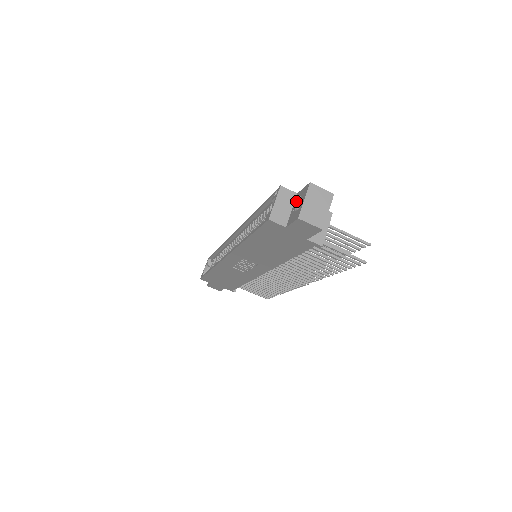
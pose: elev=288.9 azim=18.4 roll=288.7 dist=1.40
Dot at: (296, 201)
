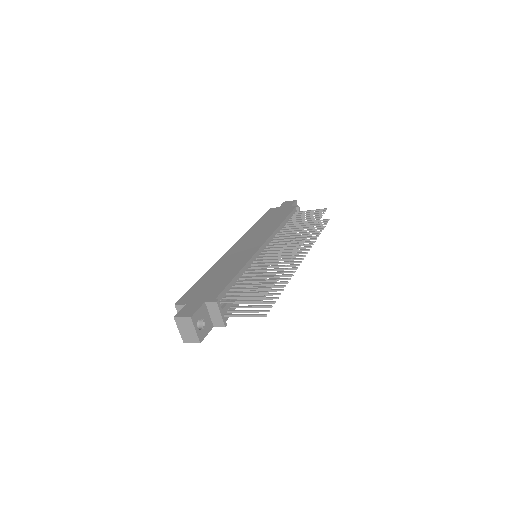
Dot at: occluded
